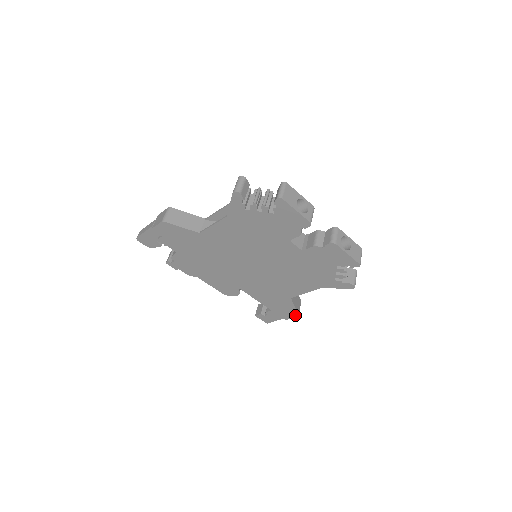
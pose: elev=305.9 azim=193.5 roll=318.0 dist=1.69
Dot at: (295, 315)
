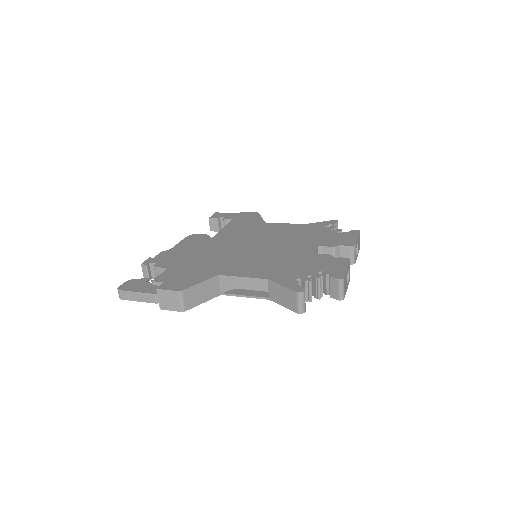
Dot at: occluded
